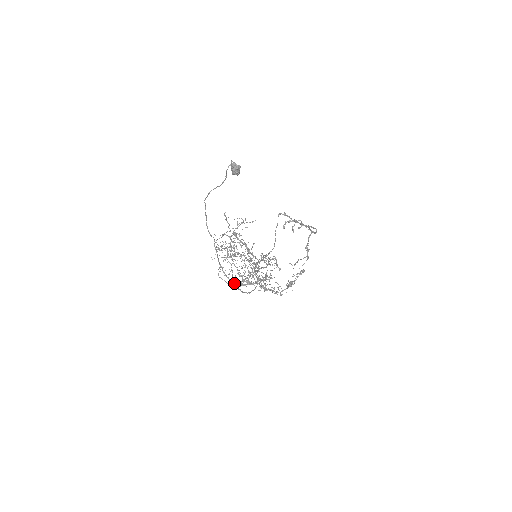
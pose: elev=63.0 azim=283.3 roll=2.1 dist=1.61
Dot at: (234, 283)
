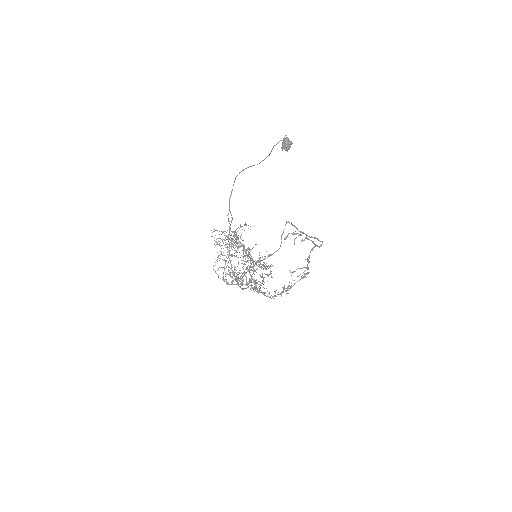
Dot at: (224, 280)
